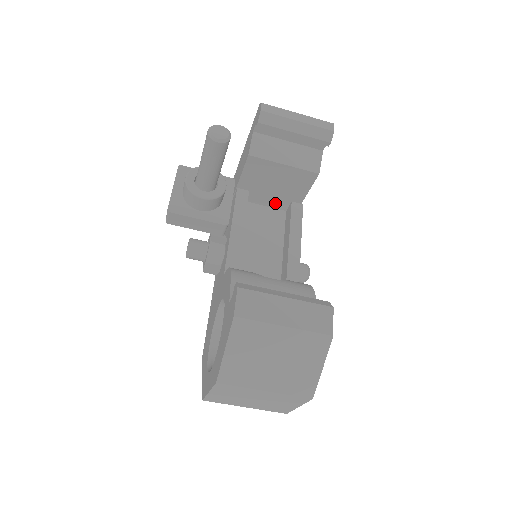
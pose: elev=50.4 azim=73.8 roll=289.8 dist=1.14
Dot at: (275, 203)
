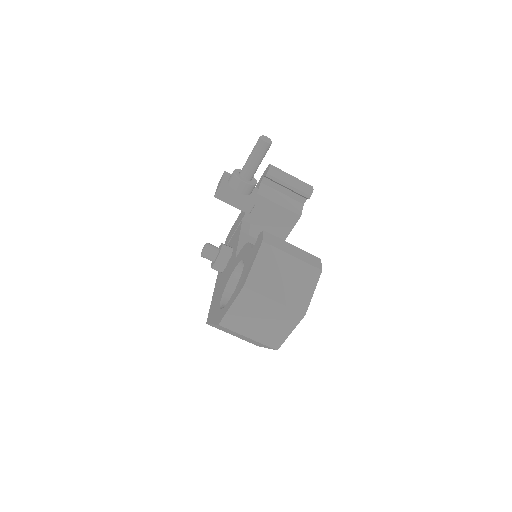
Dot at: occluded
